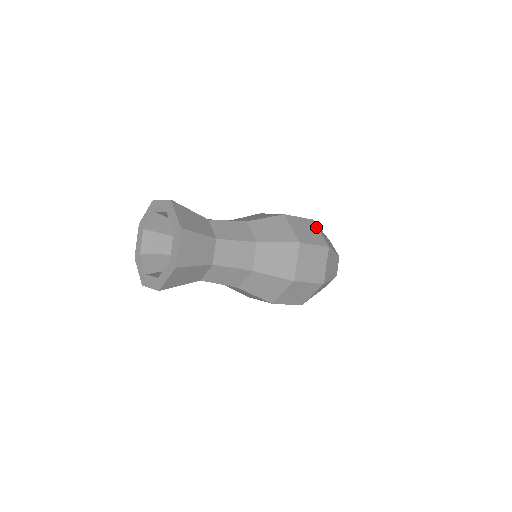
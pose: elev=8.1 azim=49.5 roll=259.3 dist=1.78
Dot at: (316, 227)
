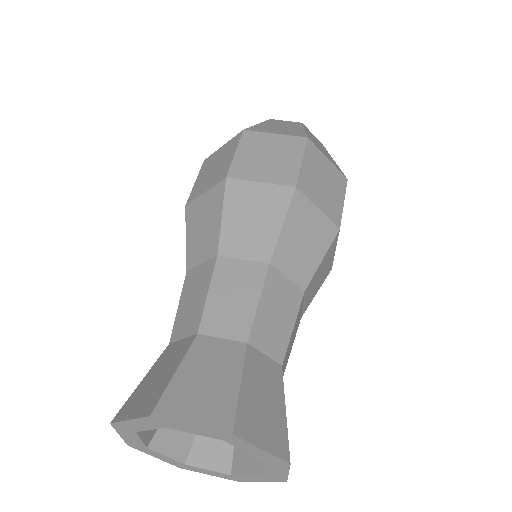
Dot at: occluded
